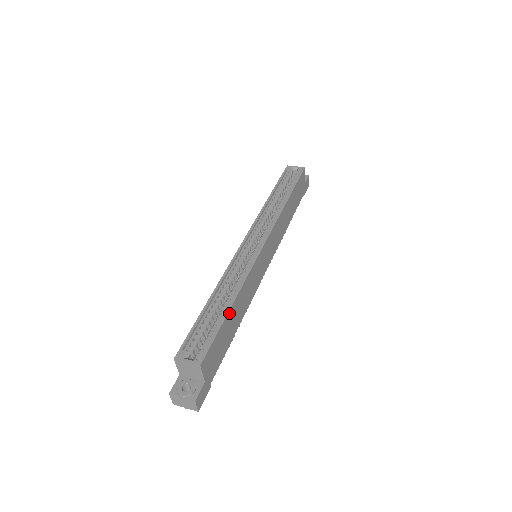
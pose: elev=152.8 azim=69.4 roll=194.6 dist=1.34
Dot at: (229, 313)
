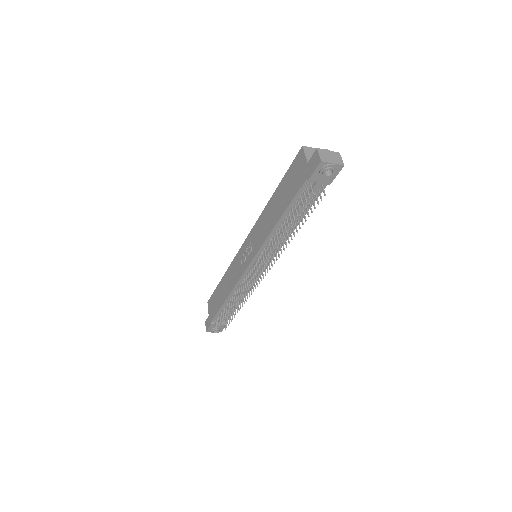
Dot at: occluded
